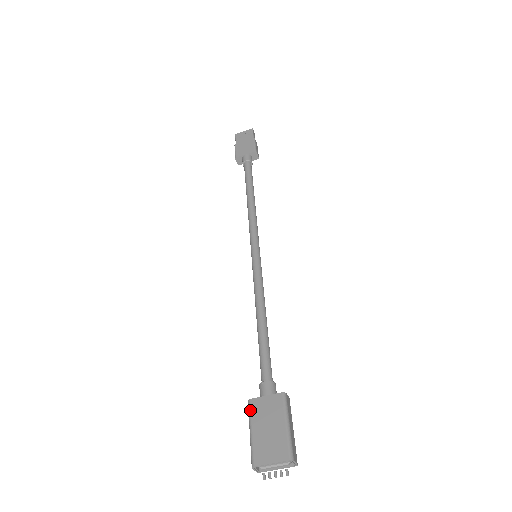
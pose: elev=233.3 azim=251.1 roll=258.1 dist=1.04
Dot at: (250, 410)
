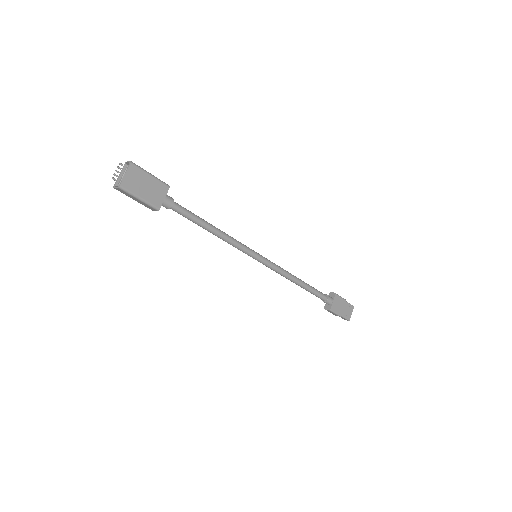
Dot at: (146, 206)
